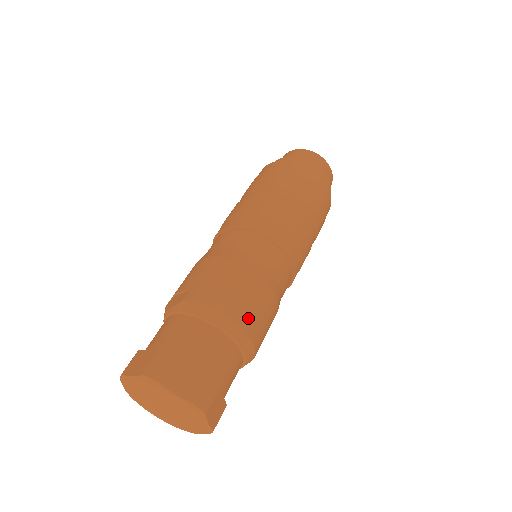
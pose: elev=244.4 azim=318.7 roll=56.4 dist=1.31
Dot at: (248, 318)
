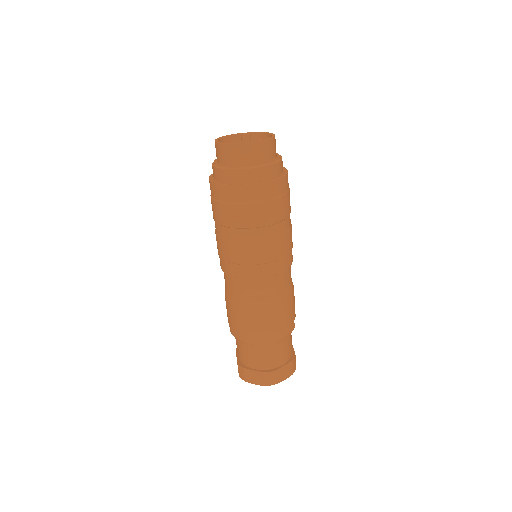
Dot at: (264, 335)
